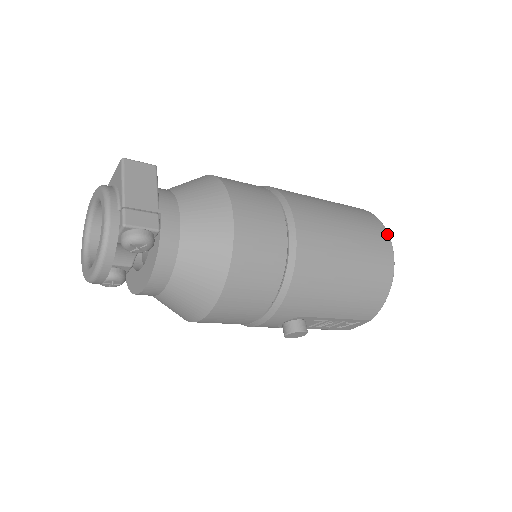
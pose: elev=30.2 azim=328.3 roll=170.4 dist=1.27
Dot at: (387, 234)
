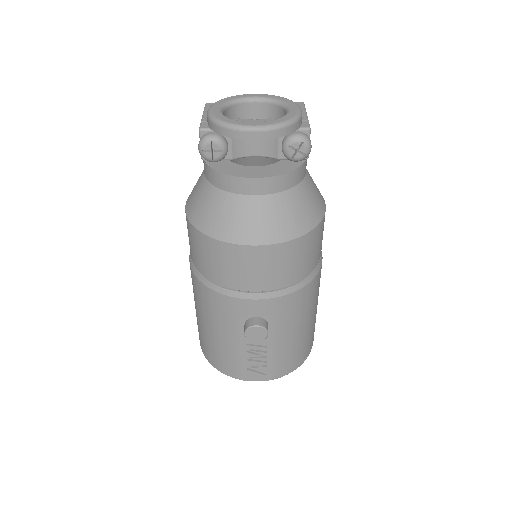
Dot at: occluded
